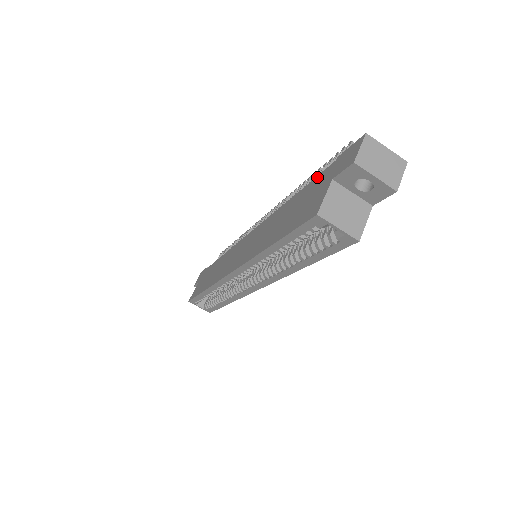
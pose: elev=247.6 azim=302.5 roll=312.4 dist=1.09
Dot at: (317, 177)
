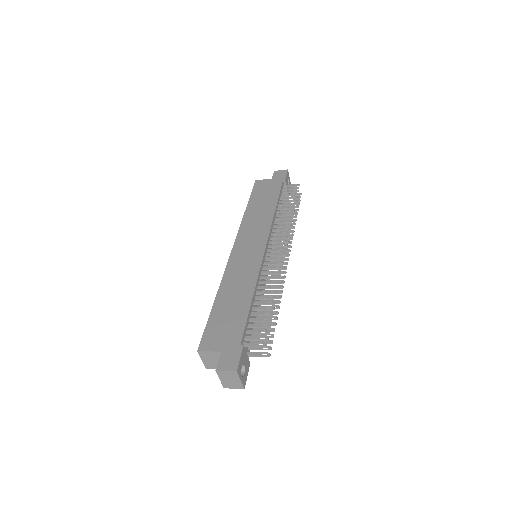
Dot at: (243, 328)
